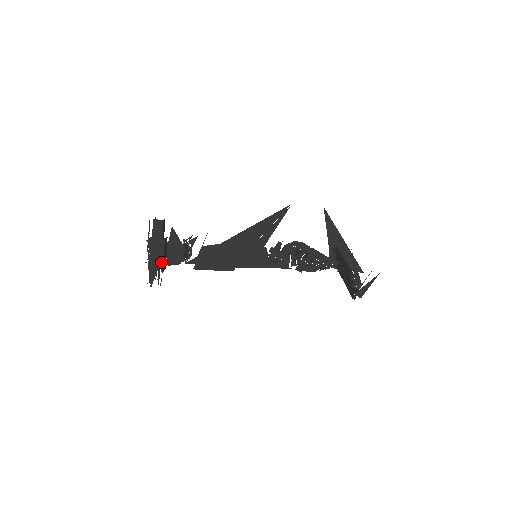
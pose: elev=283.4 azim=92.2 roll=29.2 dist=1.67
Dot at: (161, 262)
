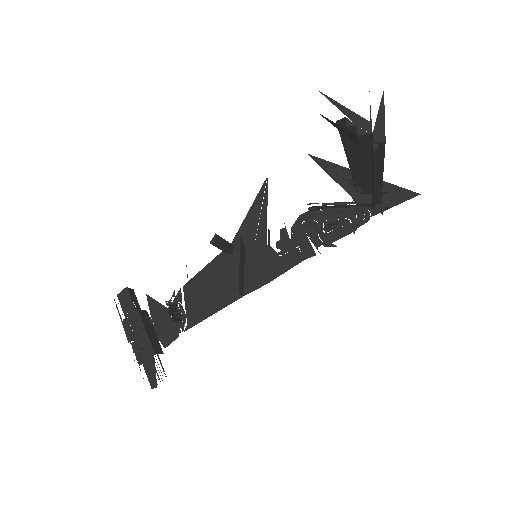
Dot at: (146, 342)
